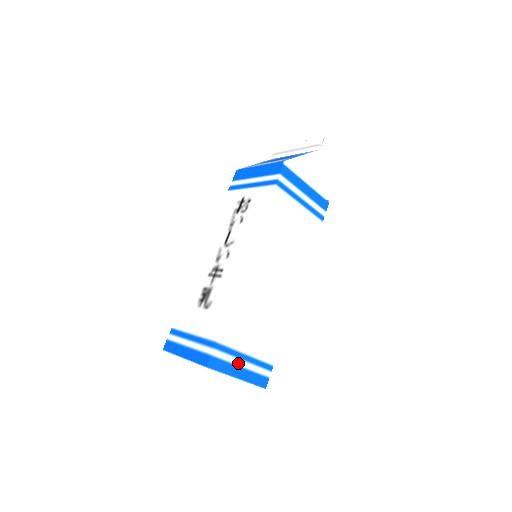
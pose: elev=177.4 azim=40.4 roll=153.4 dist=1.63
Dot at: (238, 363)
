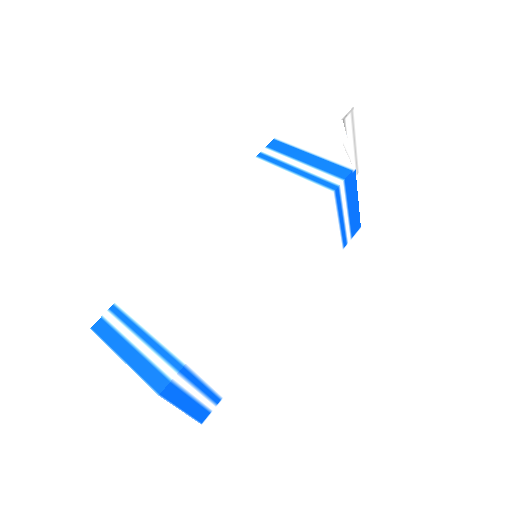
Dot at: (131, 339)
